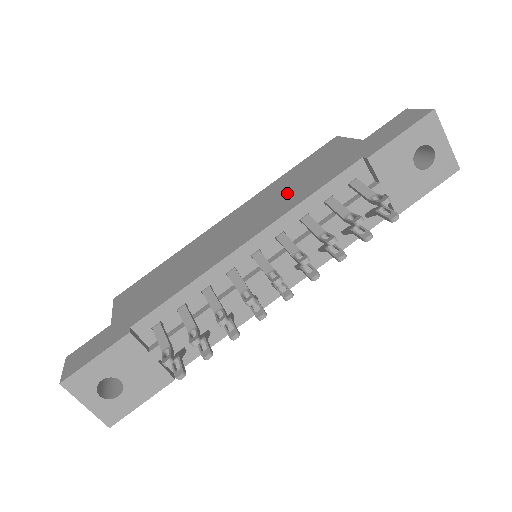
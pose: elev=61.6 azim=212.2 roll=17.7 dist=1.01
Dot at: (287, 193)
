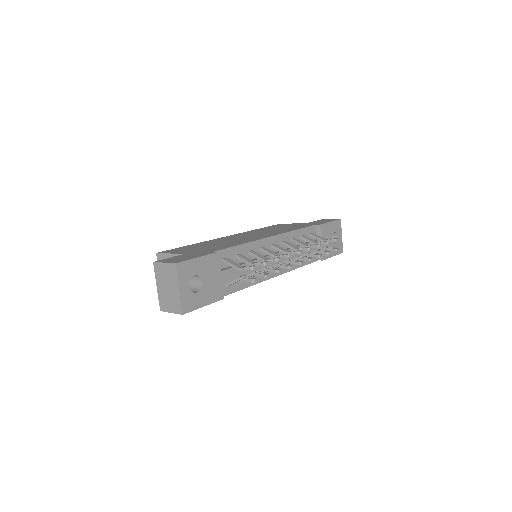
Dot at: (275, 230)
